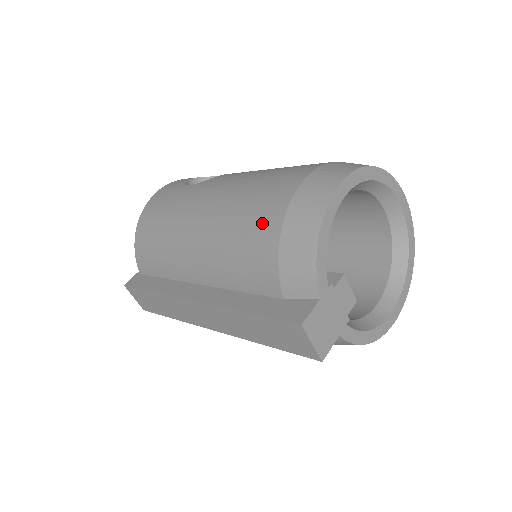
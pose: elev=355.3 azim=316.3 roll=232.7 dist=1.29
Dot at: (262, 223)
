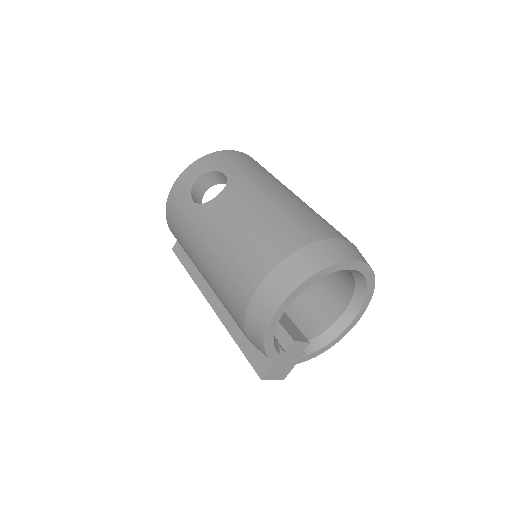
Dot at: (234, 306)
